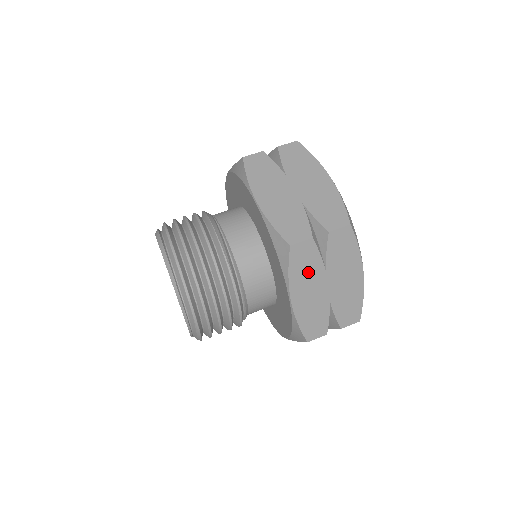
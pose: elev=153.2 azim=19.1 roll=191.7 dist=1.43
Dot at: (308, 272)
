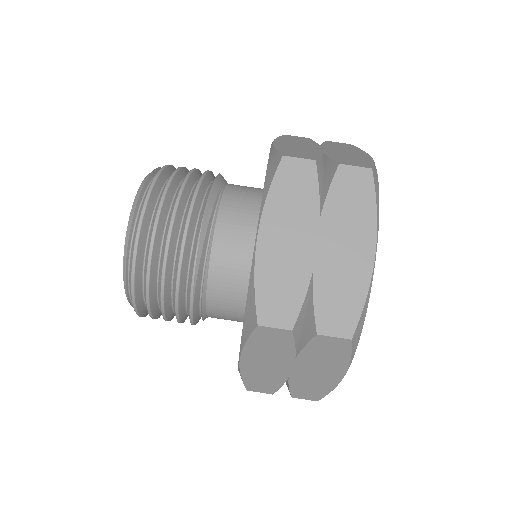
Dot at: (272, 351)
